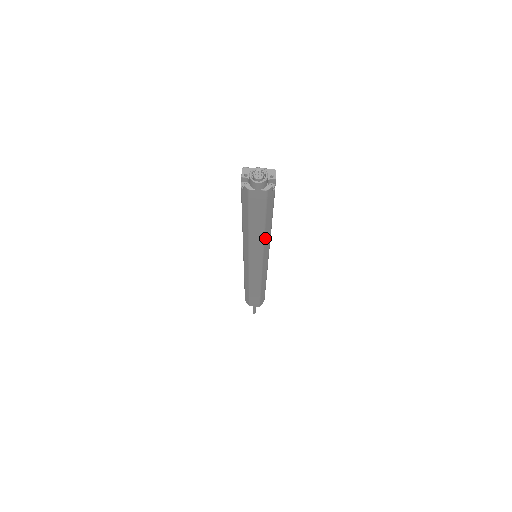
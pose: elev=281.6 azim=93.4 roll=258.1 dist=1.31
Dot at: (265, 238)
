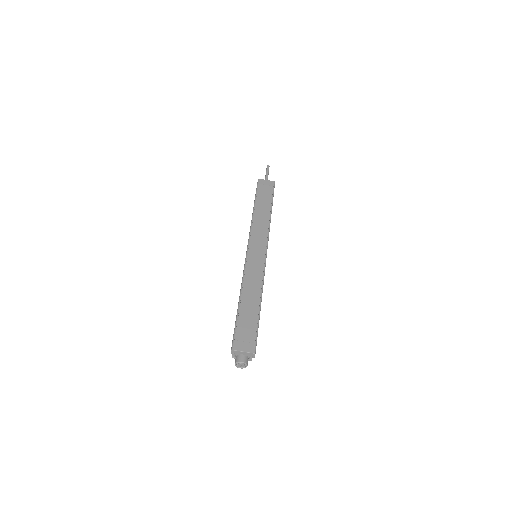
Dot at: occluded
